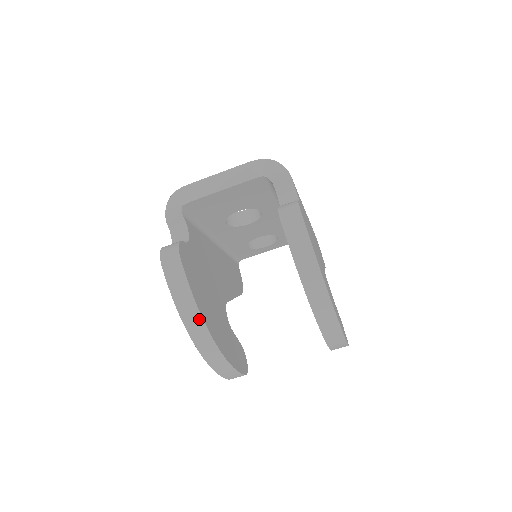
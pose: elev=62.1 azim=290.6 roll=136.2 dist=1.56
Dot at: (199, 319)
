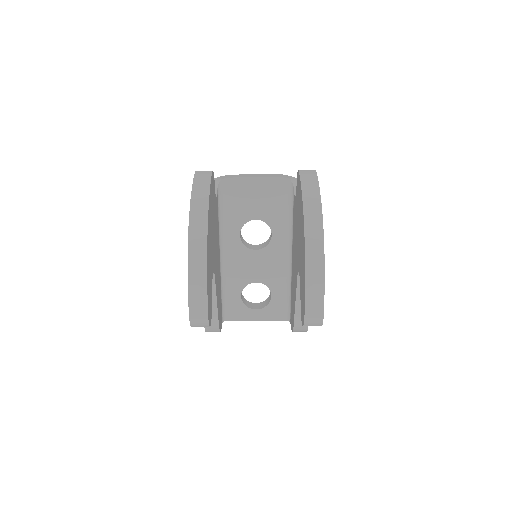
Dot at: (205, 206)
